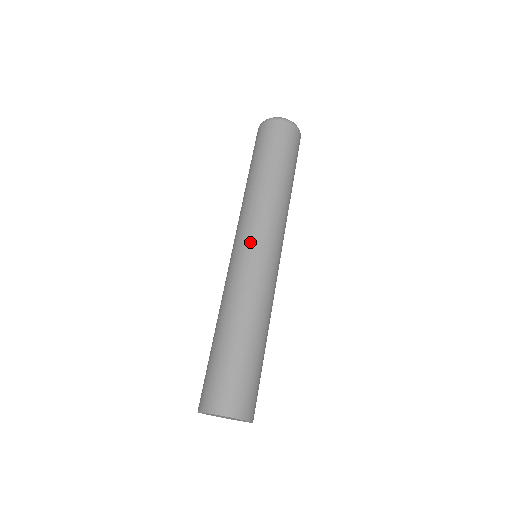
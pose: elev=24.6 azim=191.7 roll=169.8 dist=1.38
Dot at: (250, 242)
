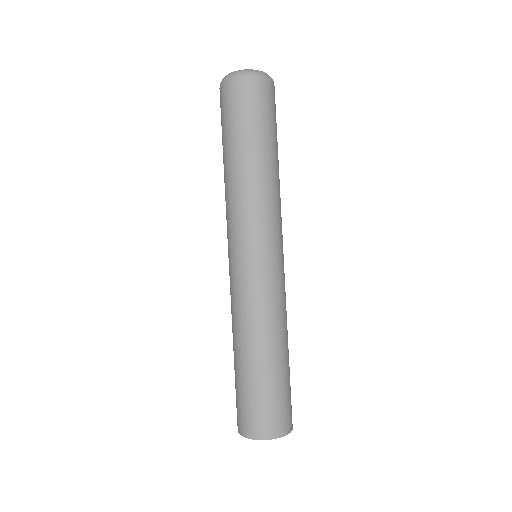
Dot at: (259, 252)
